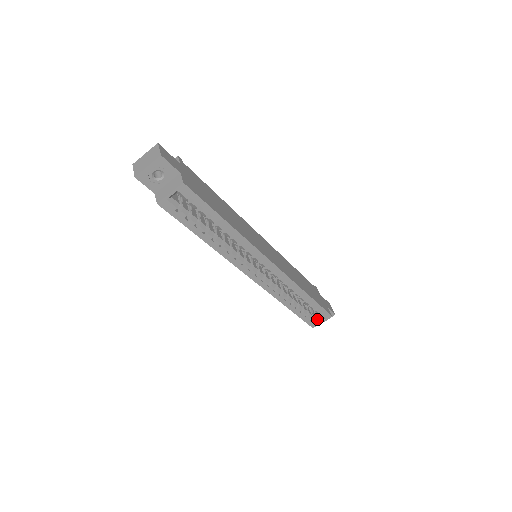
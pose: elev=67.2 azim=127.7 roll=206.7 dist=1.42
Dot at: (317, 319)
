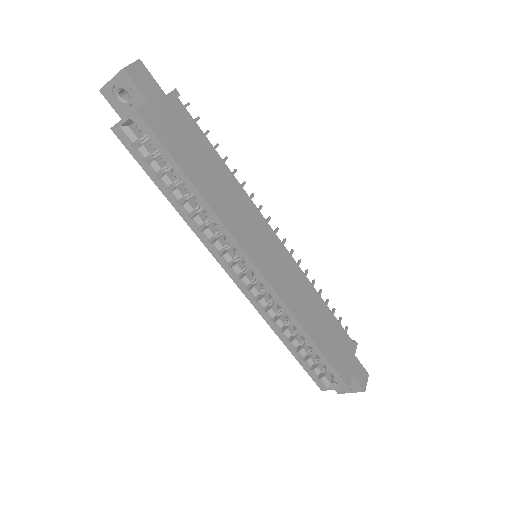
Dot at: (330, 382)
